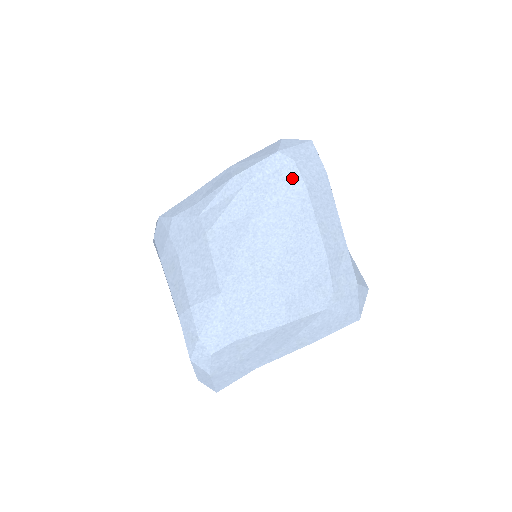
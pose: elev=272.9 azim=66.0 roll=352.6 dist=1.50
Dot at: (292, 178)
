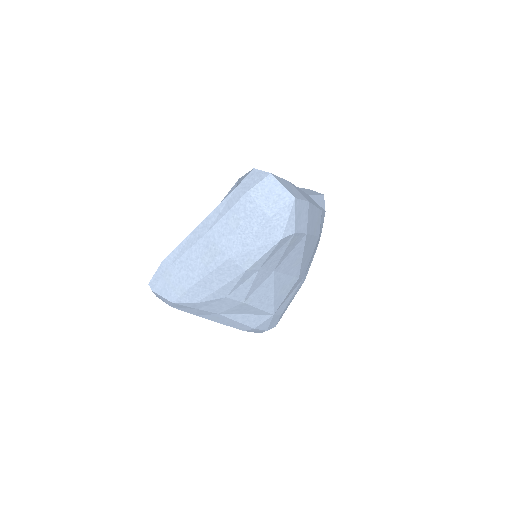
Dot at: (296, 240)
